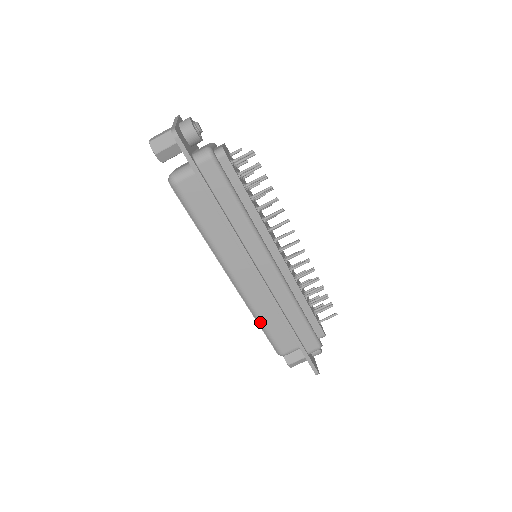
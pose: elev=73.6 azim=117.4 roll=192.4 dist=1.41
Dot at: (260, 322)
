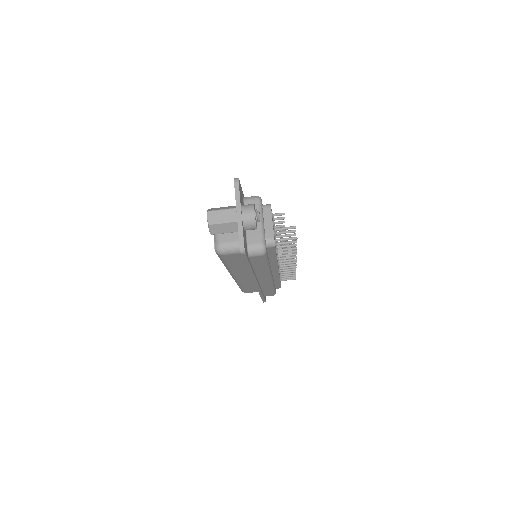
Dot at: (240, 286)
